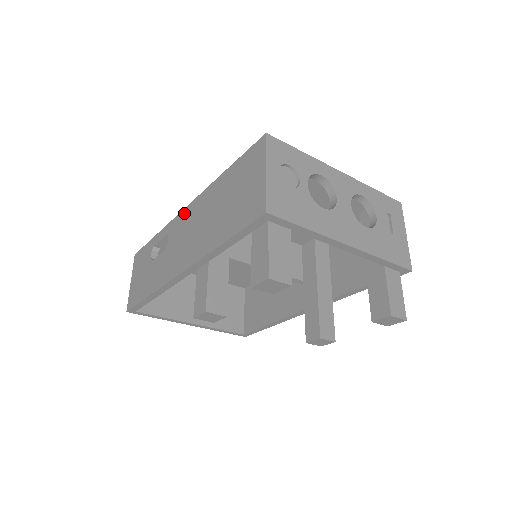
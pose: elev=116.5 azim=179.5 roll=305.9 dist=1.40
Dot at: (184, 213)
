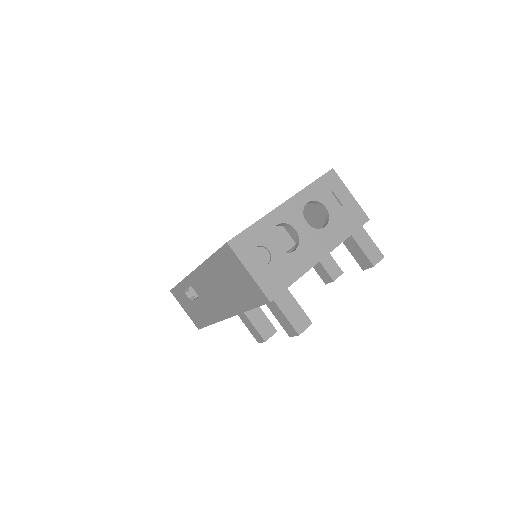
Dot at: (194, 276)
